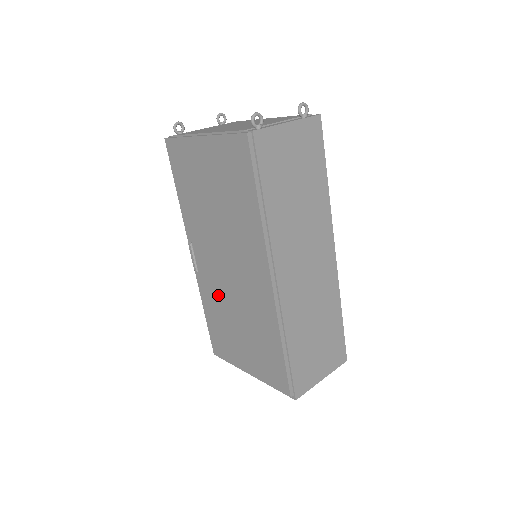
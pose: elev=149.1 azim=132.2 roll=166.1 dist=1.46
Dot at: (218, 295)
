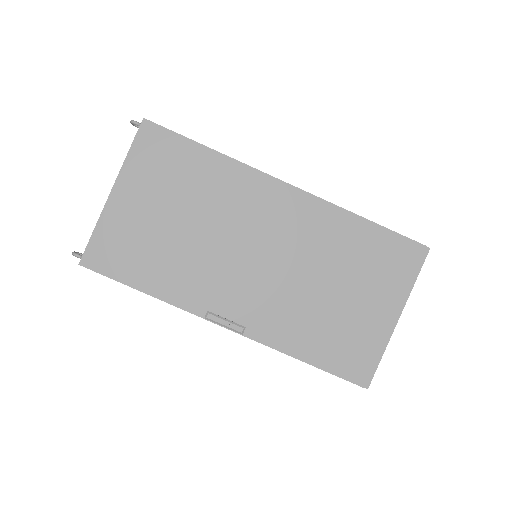
Dot at: (284, 304)
